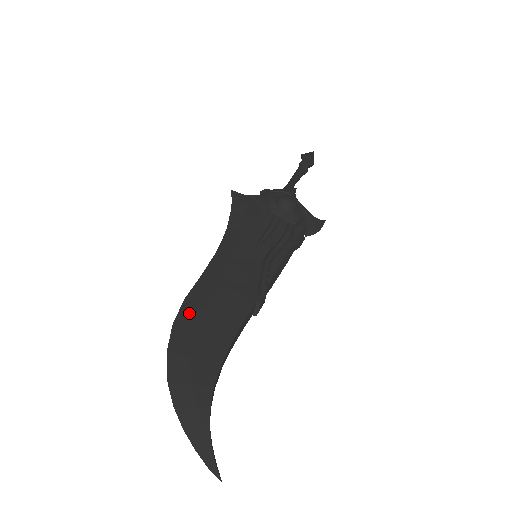
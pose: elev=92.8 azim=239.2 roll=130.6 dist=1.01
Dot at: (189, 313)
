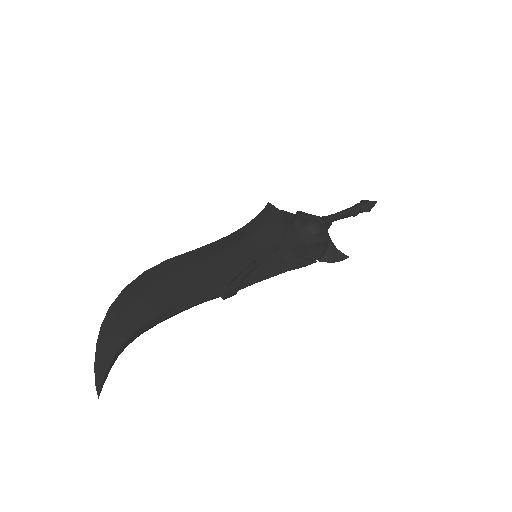
Dot at: (162, 269)
